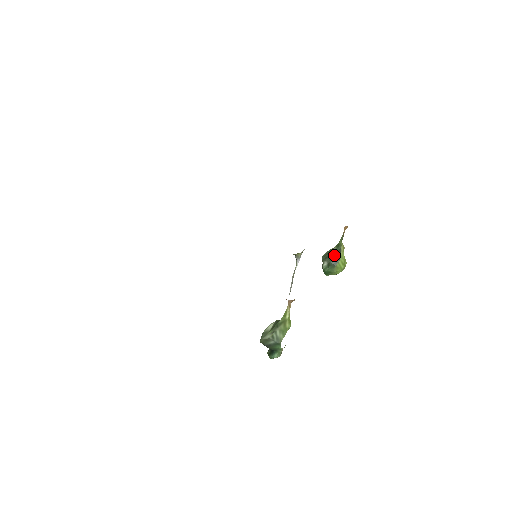
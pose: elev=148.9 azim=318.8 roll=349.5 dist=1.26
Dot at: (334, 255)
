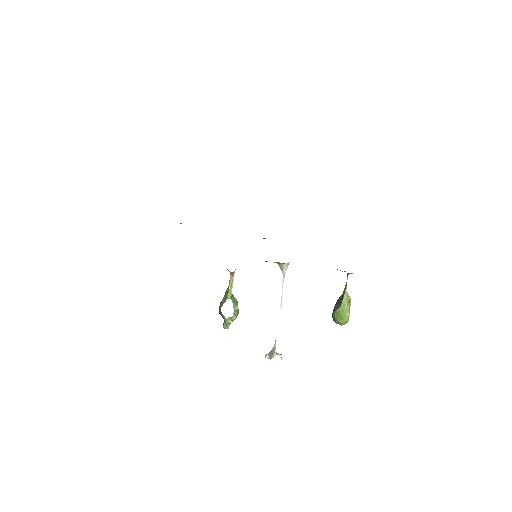
Dot at: (338, 300)
